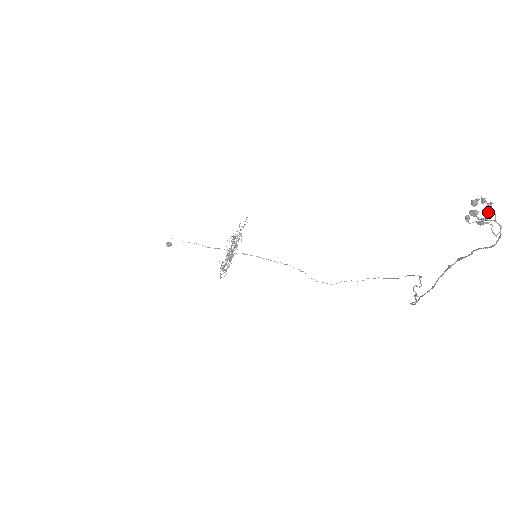
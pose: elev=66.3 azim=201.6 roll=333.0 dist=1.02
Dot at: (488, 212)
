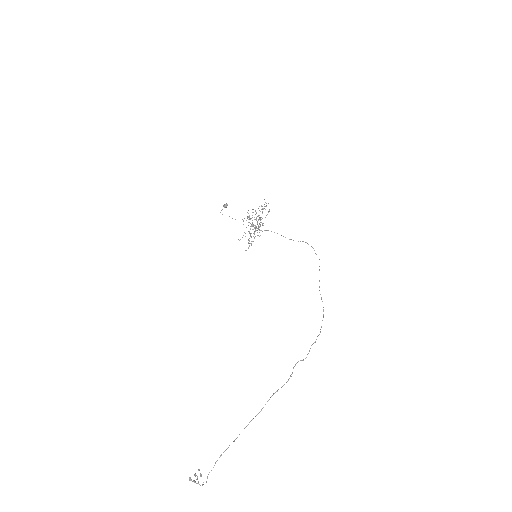
Dot at: (195, 481)
